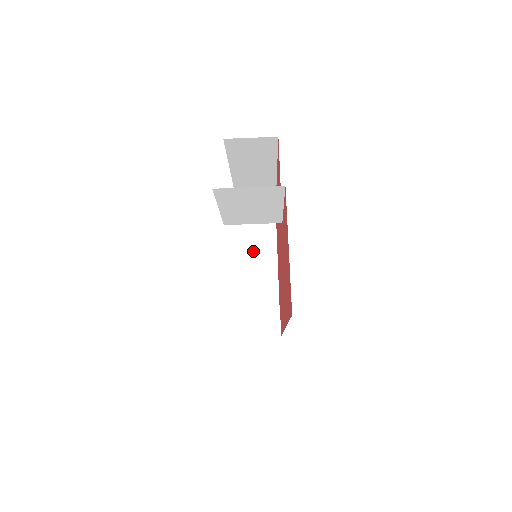
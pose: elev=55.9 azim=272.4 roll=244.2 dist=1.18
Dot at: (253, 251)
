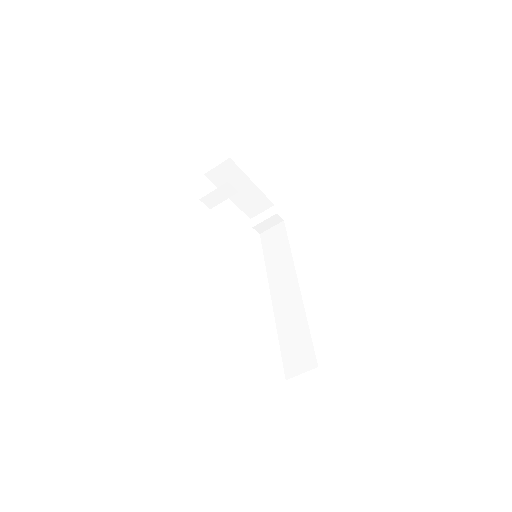
Dot at: occluded
